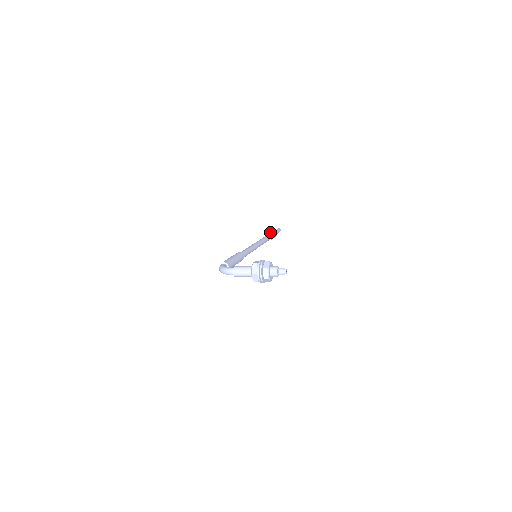
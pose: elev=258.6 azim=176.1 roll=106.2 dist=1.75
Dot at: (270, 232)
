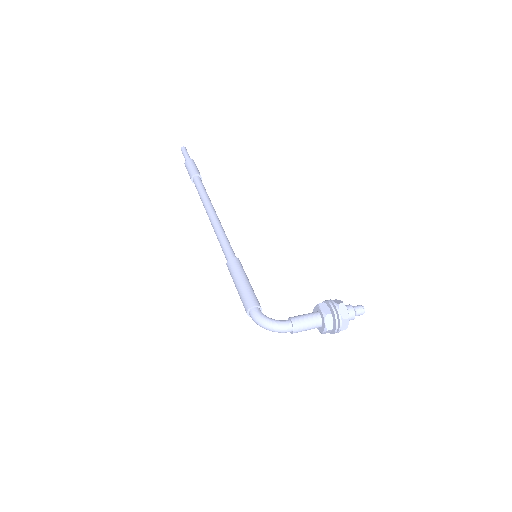
Dot at: (193, 167)
